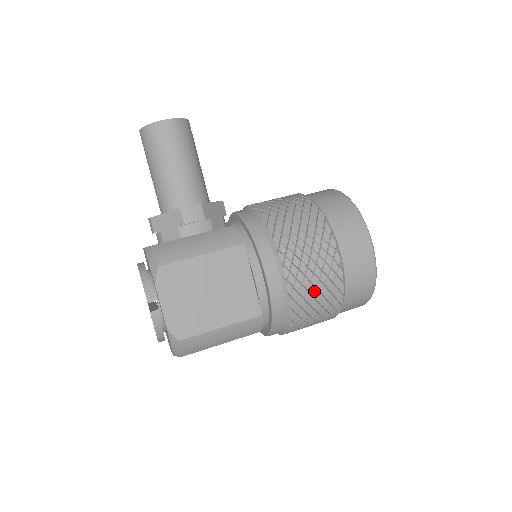
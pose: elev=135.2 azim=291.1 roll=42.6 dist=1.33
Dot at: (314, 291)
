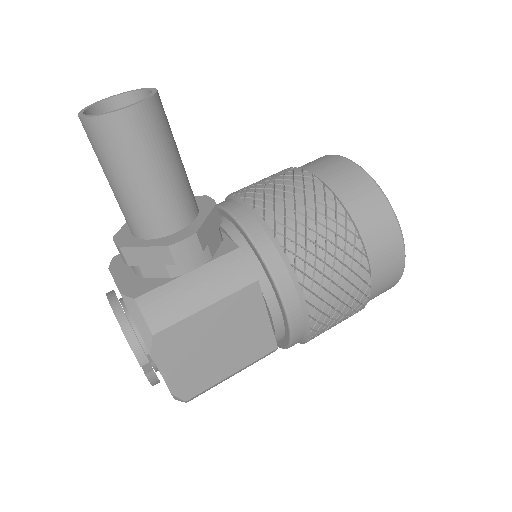
Dot at: (338, 316)
